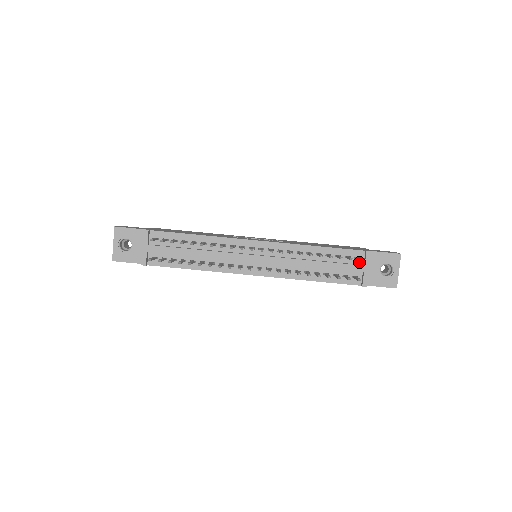
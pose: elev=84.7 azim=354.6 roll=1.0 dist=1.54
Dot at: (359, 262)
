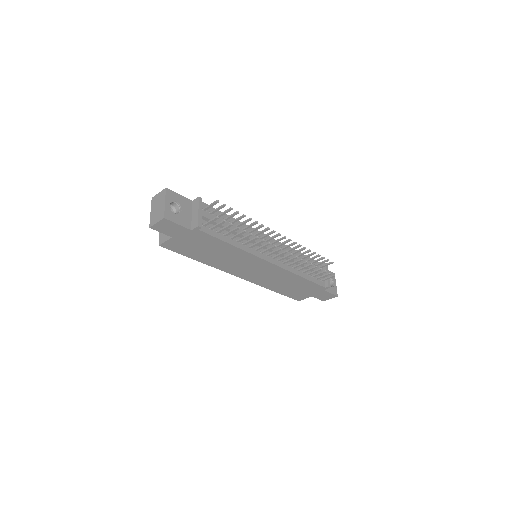
Dot at: occluded
